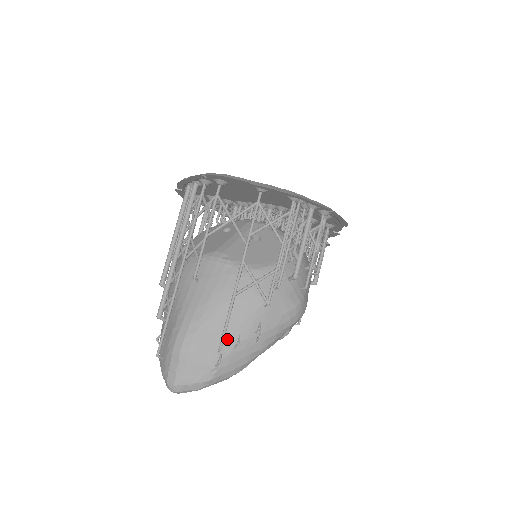
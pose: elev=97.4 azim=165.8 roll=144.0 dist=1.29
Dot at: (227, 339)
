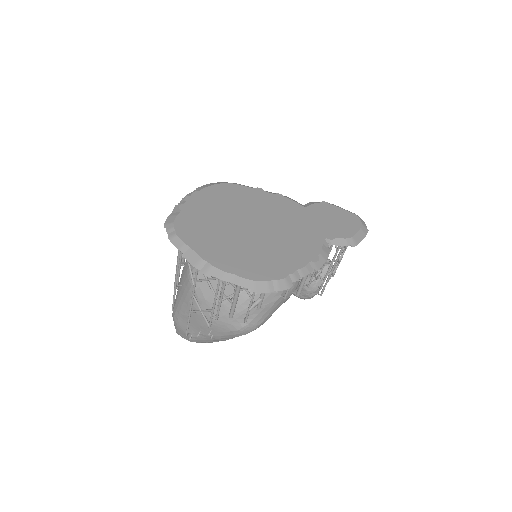
Dot at: (194, 329)
